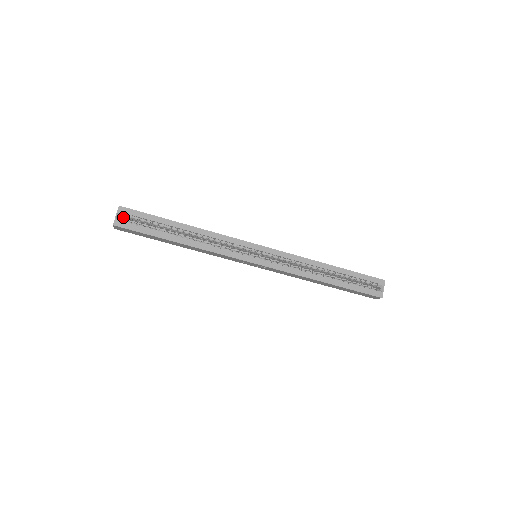
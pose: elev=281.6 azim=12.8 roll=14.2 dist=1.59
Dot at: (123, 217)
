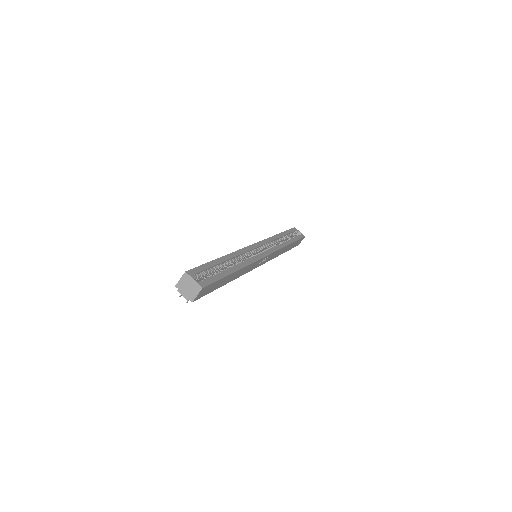
Dot at: occluded
